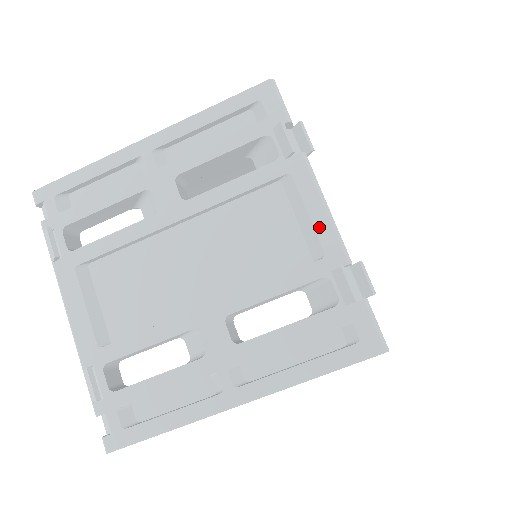
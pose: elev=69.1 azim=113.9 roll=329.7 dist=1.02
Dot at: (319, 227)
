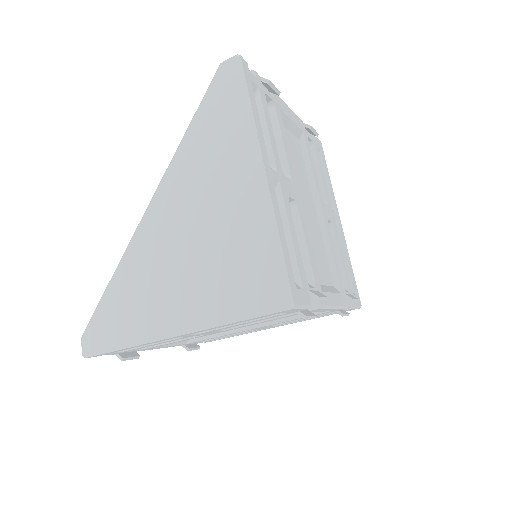
Dot at: occluded
